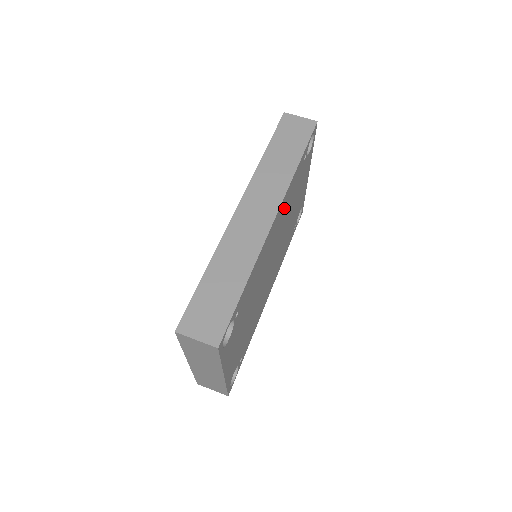
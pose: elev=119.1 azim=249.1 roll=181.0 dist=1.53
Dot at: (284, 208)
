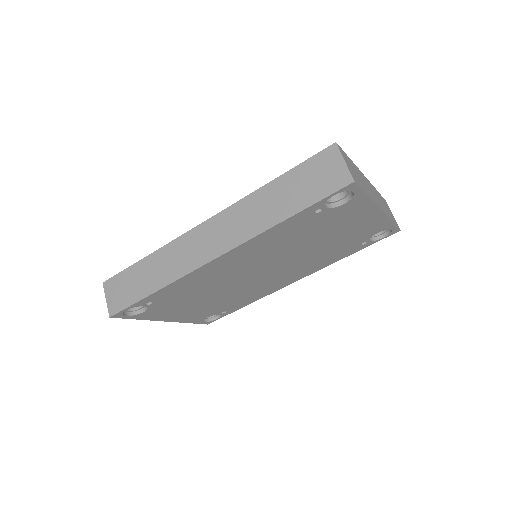
Dot at: (258, 248)
